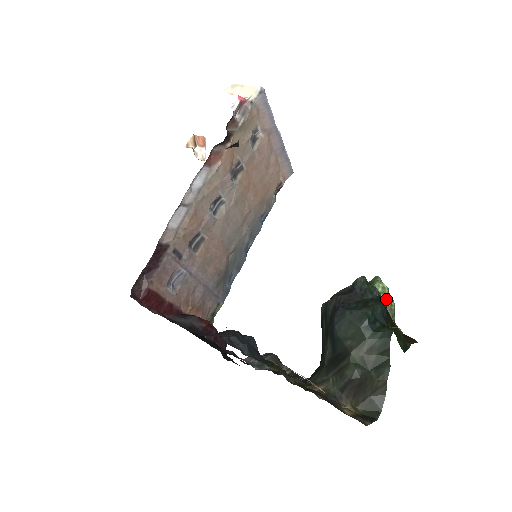
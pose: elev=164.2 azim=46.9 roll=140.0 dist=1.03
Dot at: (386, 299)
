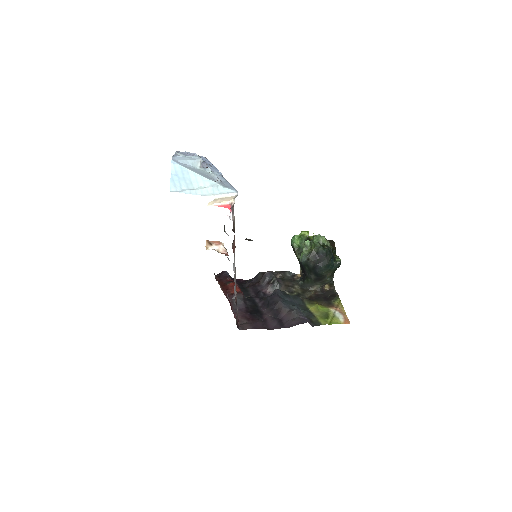
Dot at: (327, 244)
